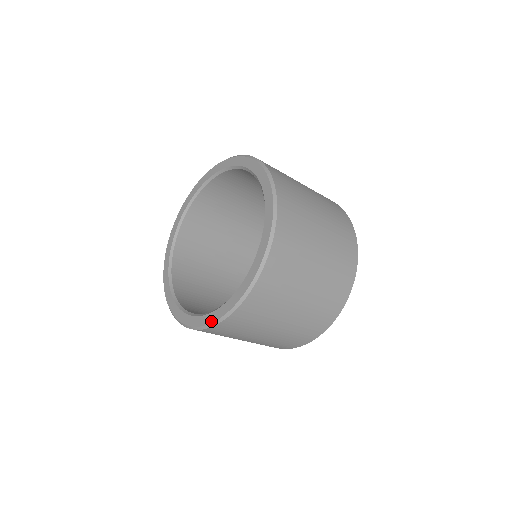
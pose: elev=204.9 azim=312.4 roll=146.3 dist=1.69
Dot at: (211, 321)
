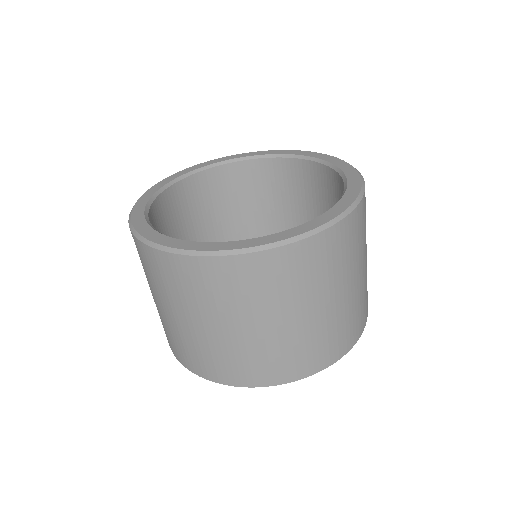
Dot at: (348, 204)
